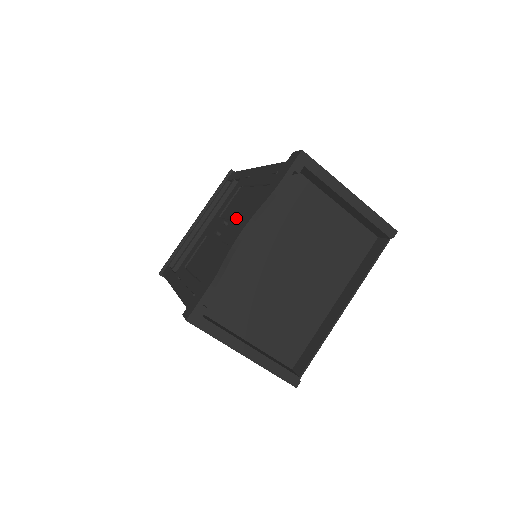
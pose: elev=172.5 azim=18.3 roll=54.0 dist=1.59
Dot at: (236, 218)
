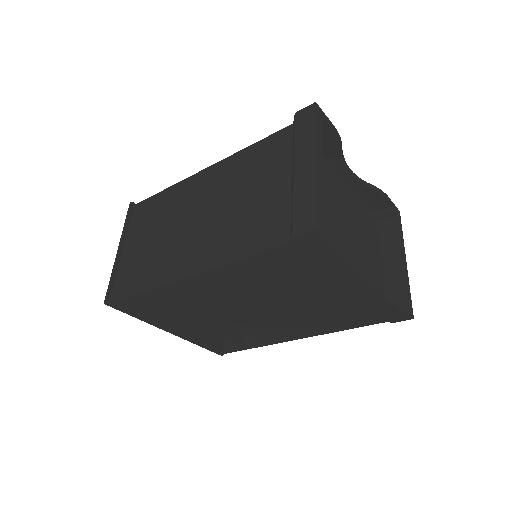
Dot at: occluded
